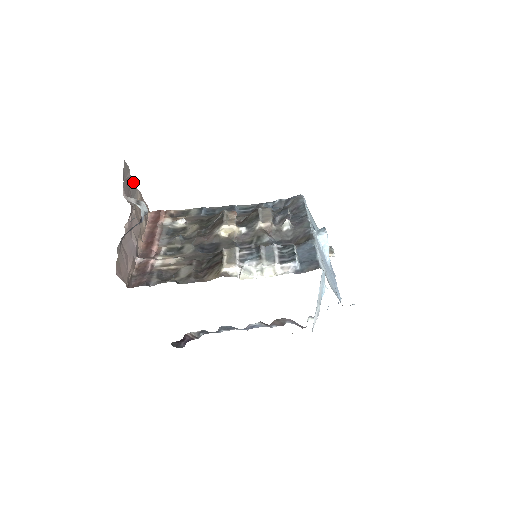
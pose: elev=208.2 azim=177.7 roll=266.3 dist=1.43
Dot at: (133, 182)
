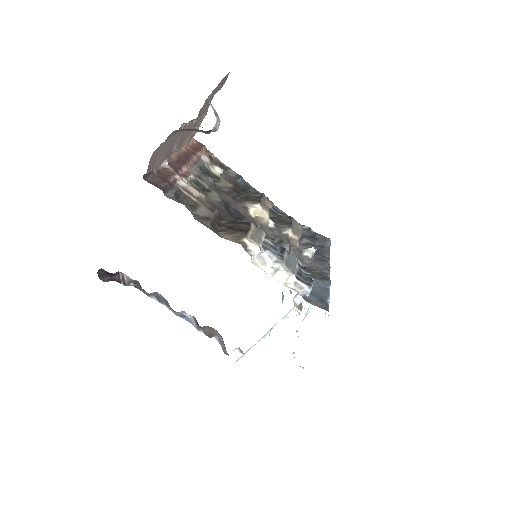
Dot at: occluded
